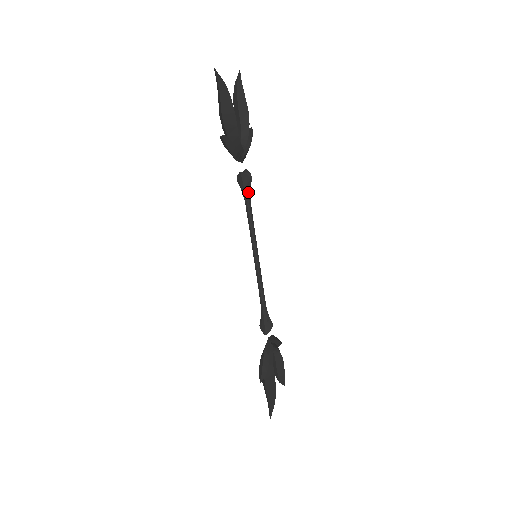
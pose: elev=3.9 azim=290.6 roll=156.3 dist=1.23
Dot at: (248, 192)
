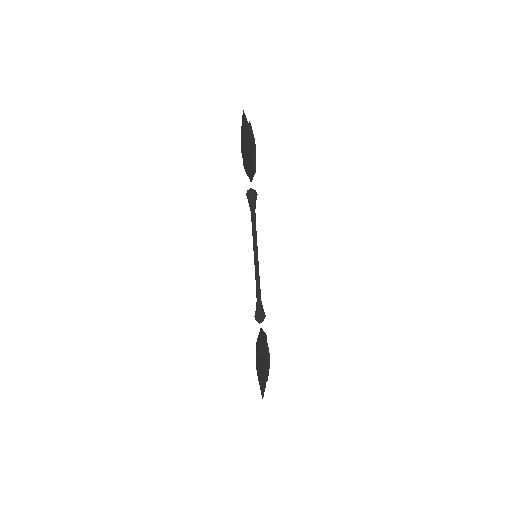
Dot at: (254, 204)
